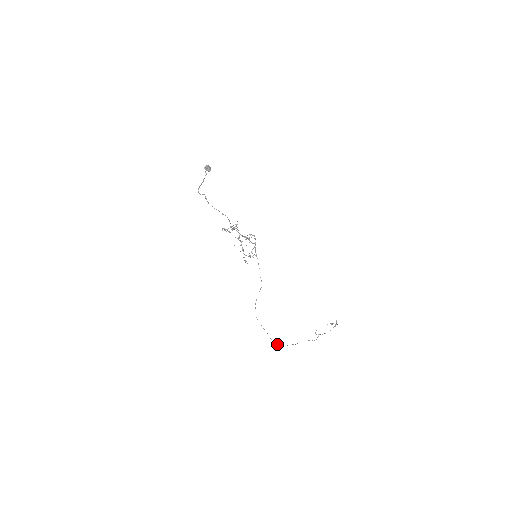
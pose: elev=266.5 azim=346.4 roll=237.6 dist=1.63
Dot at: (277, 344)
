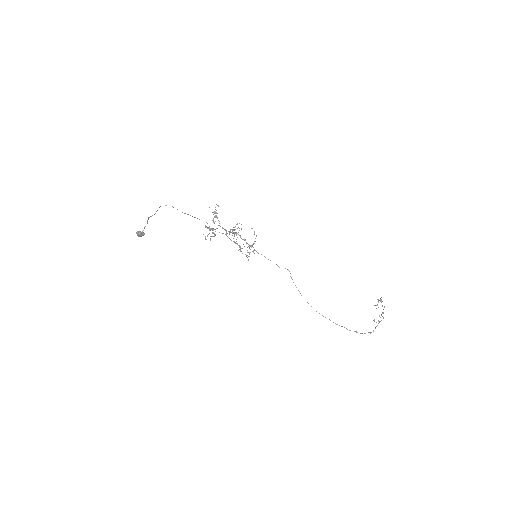
Dot at: (361, 333)
